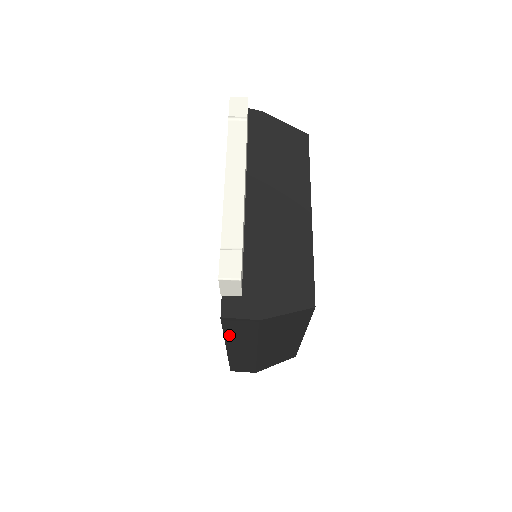
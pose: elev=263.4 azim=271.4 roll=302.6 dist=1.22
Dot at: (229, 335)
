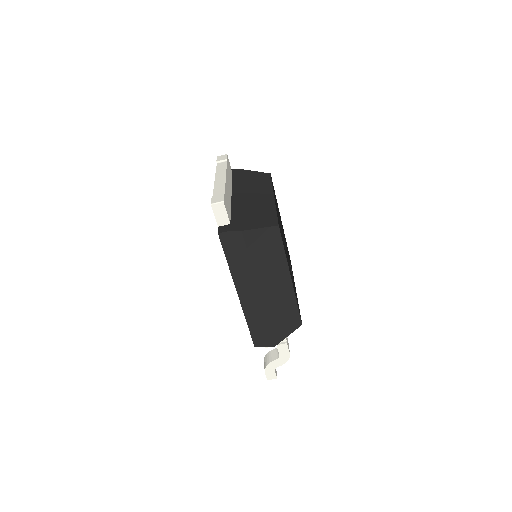
Dot at: (231, 263)
